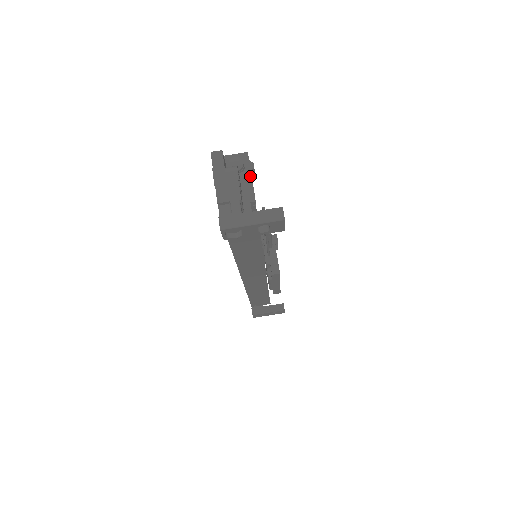
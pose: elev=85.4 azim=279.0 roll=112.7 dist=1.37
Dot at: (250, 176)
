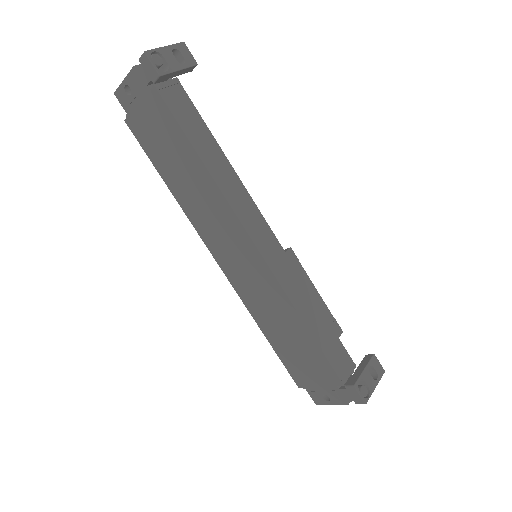
Dot at: occluded
